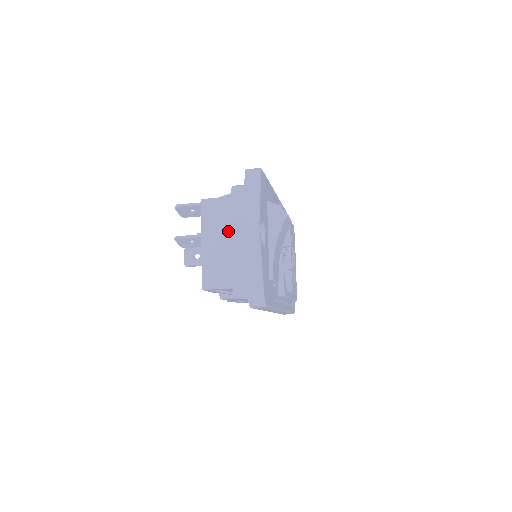
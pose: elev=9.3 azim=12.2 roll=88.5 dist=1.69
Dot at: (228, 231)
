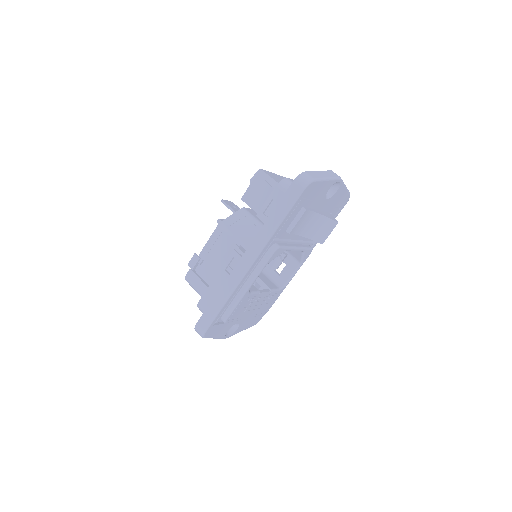
Dot at: occluded
